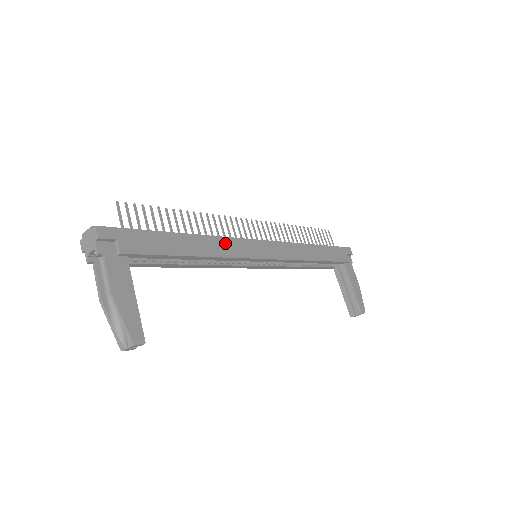
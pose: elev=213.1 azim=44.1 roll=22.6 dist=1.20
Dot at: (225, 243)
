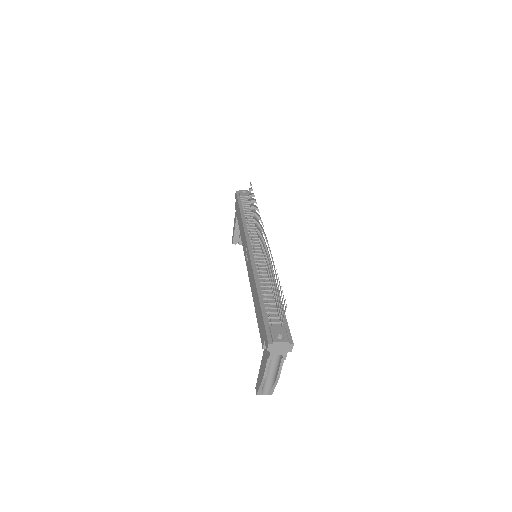
Dot at: occluded
